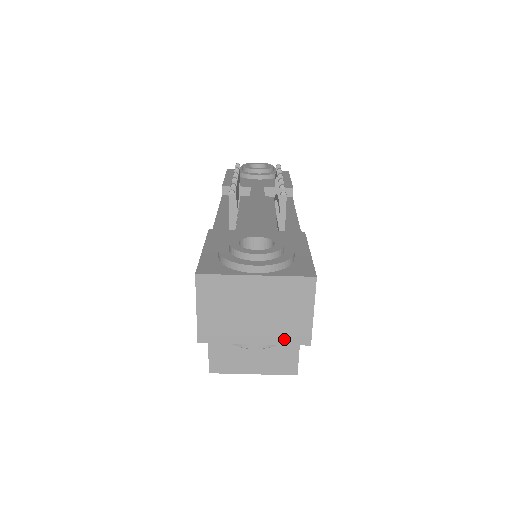
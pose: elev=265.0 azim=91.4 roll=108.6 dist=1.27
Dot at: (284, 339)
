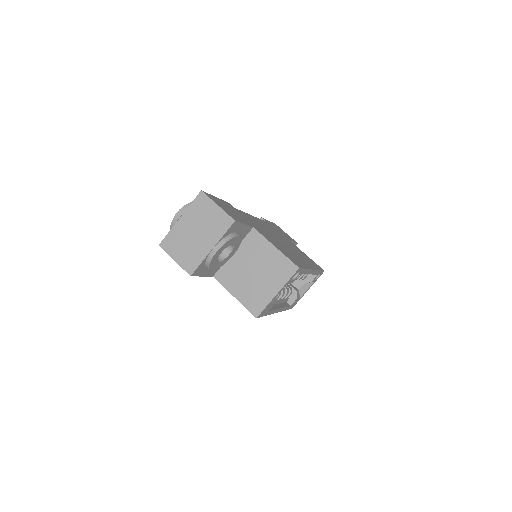
Dot at: (221, 232)
